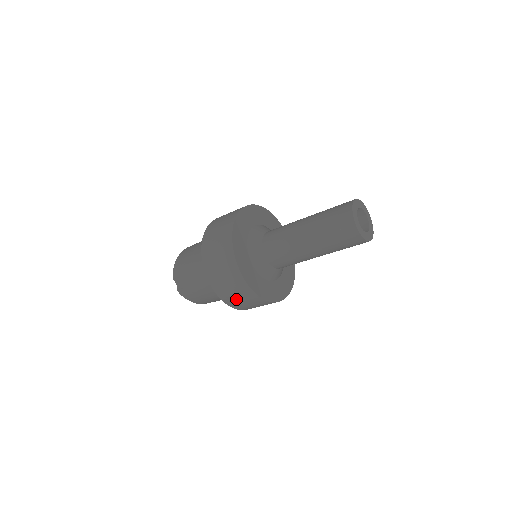
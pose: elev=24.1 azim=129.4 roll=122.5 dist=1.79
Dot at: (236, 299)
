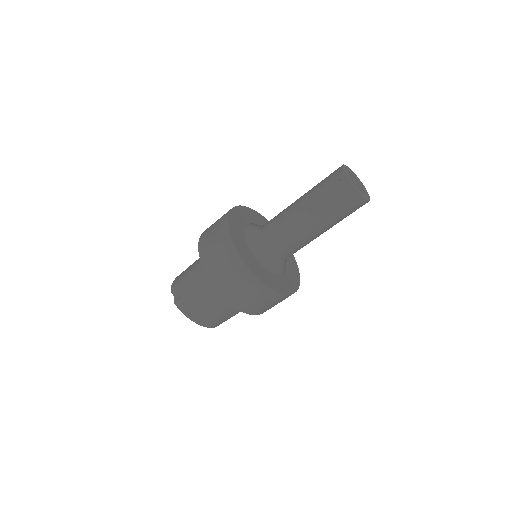
Dot at: (233, 287)
